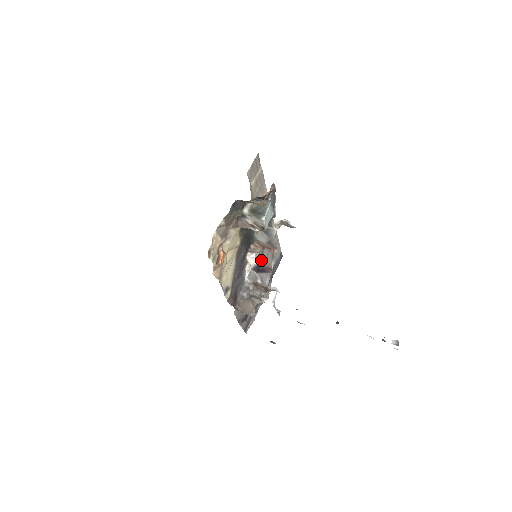
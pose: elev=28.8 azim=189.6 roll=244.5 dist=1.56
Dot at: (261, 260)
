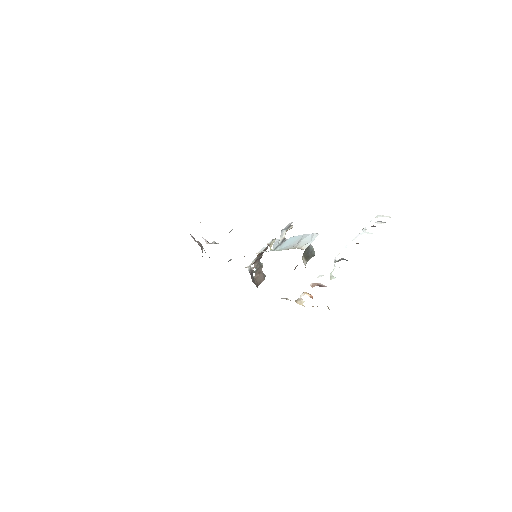
Dot at: (260, 254)
